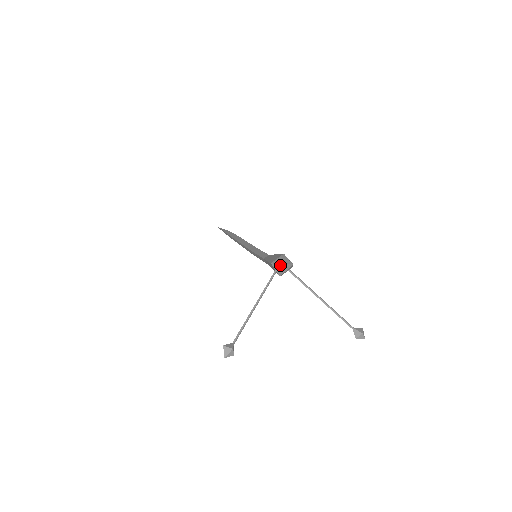
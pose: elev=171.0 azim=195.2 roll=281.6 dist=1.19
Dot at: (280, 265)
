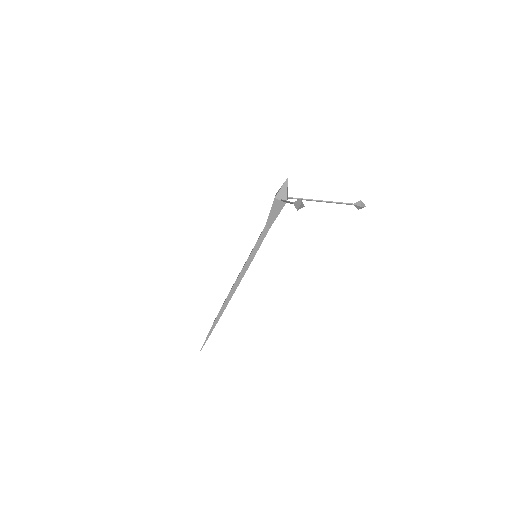
Dot at: (281, 190)
